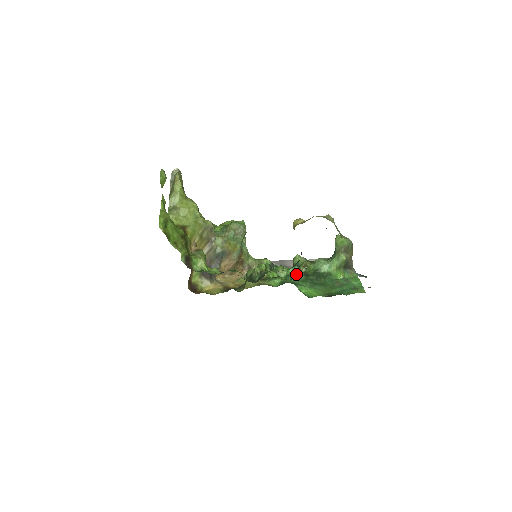
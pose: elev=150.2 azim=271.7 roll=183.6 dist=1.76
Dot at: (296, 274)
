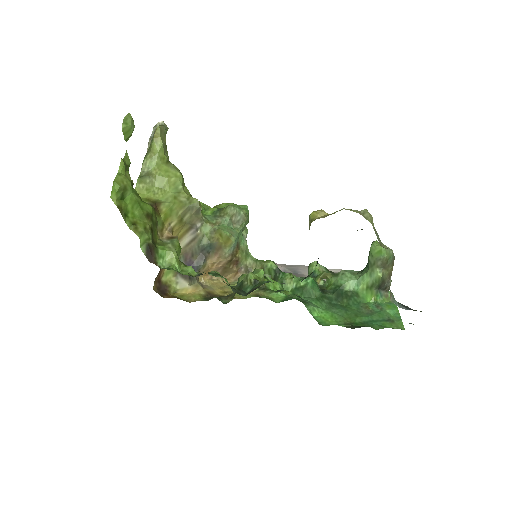
Dot at: (309, 288)
